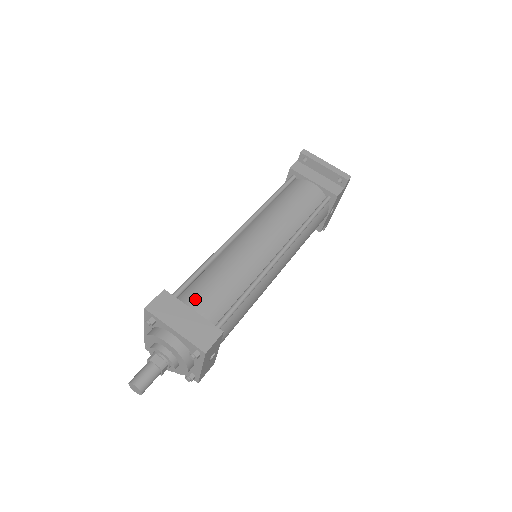
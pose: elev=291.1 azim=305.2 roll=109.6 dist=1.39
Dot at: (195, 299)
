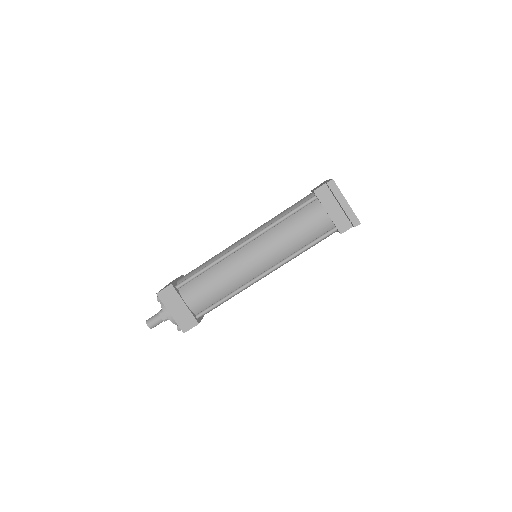
Dot at: (189, 295)
